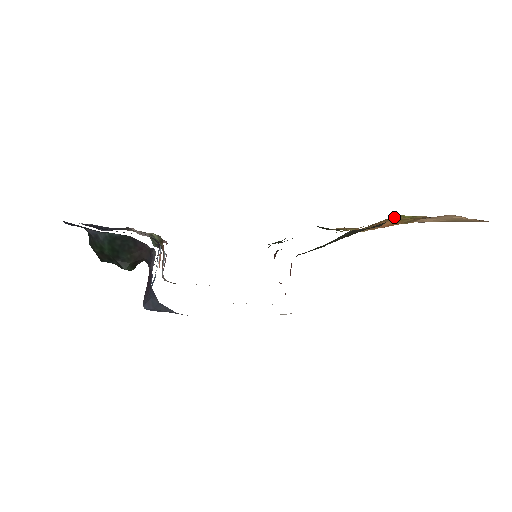
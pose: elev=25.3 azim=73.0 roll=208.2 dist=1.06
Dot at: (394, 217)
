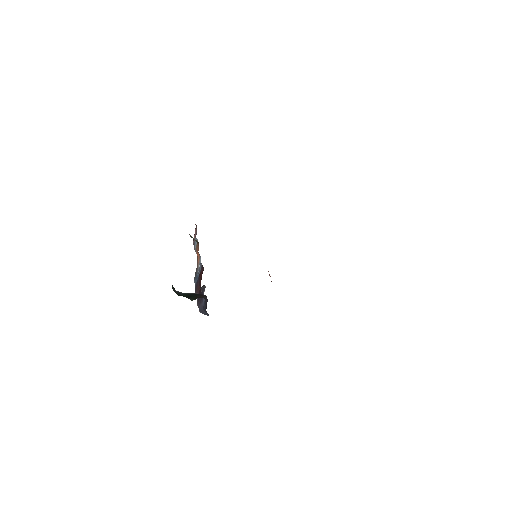
Dot at: occluded
